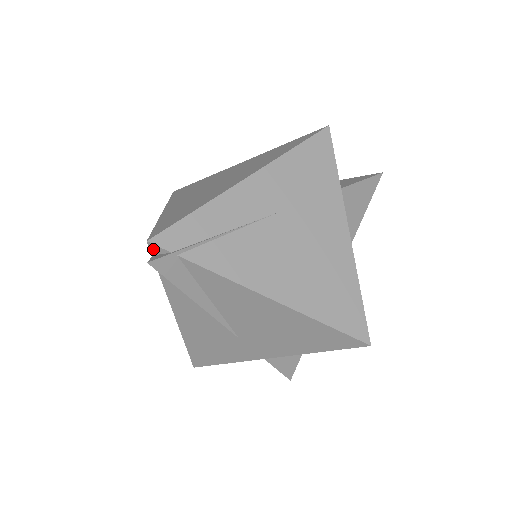
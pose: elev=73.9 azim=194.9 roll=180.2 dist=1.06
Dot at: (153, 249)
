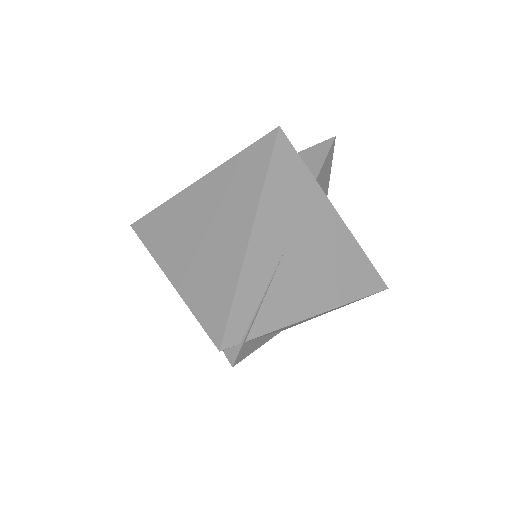
Dot at: (224, 350)
